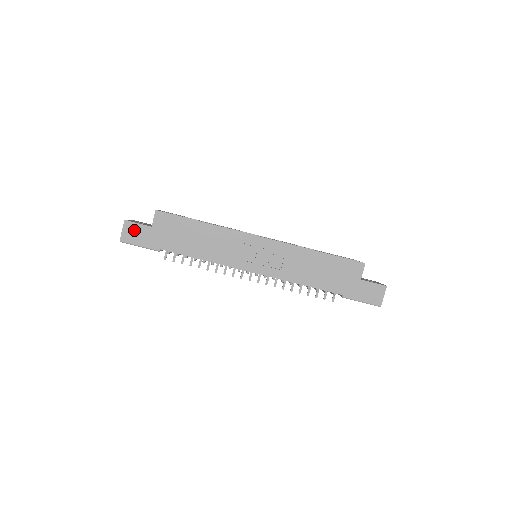
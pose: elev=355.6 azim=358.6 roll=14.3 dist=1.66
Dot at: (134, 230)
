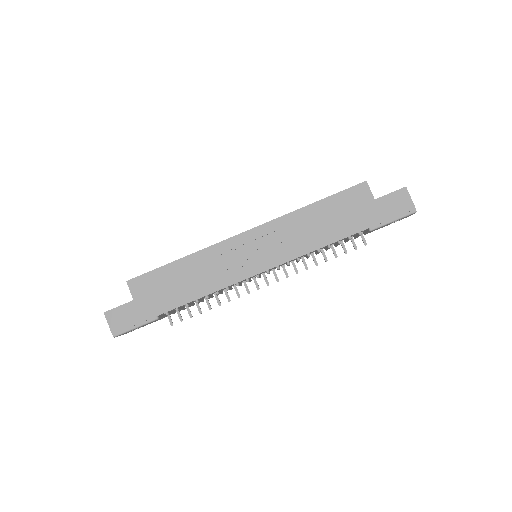
Dot at: (119, 316)
